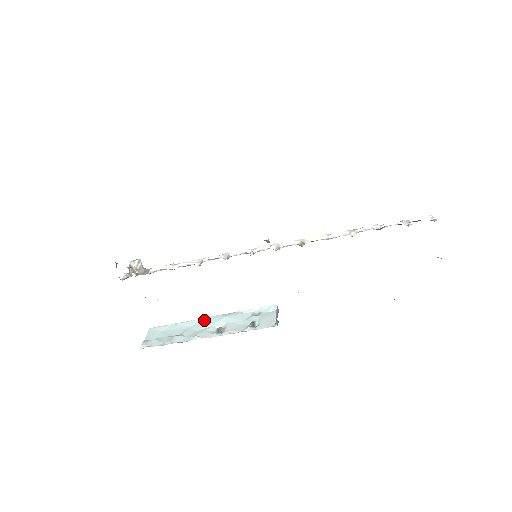
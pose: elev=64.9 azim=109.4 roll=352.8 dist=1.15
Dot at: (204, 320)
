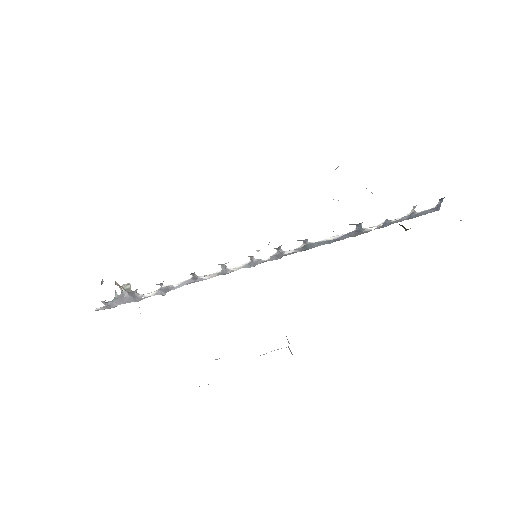
Dot at: occluded
